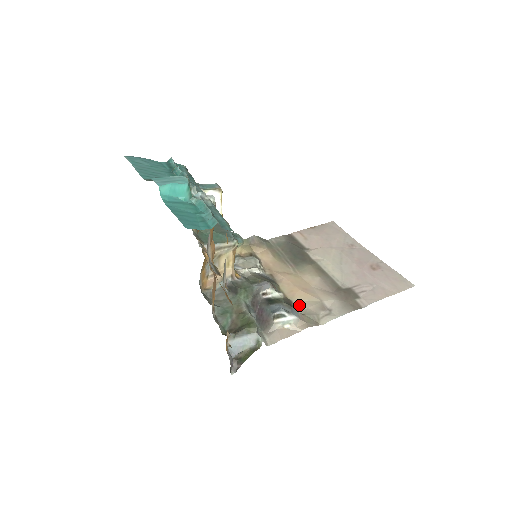
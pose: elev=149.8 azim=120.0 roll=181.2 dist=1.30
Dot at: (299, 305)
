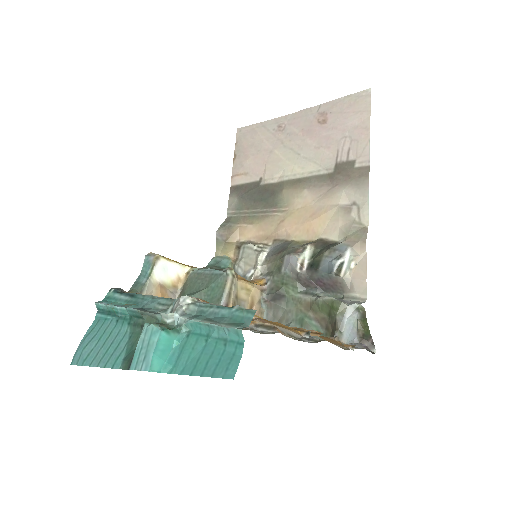
Dot at: (330, 234)
